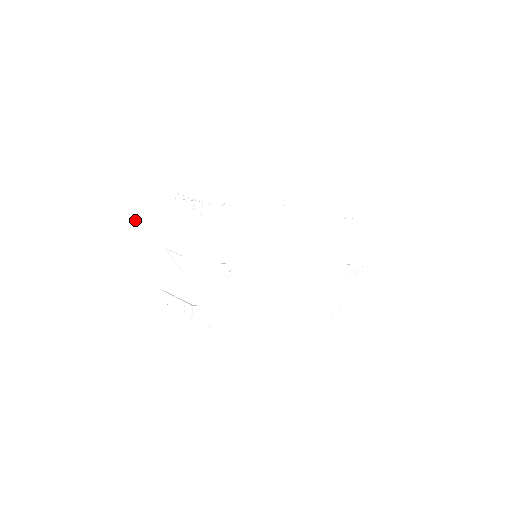
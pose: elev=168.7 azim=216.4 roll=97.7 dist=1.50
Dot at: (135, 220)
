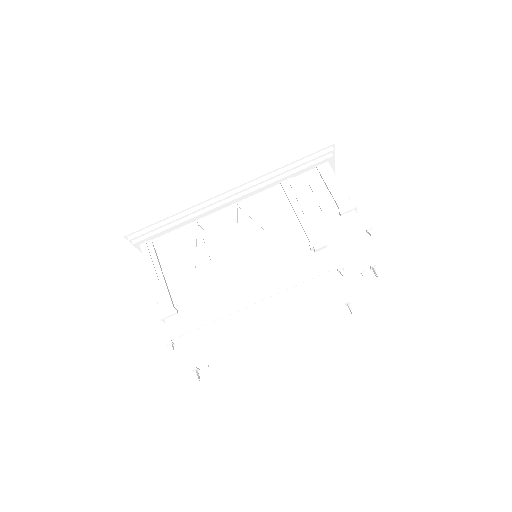
Dot at: occluded
